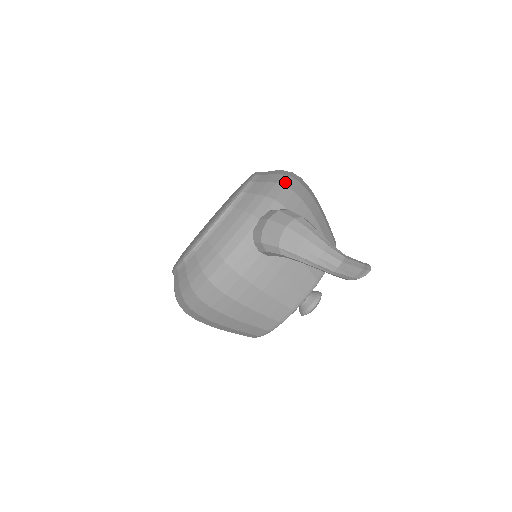
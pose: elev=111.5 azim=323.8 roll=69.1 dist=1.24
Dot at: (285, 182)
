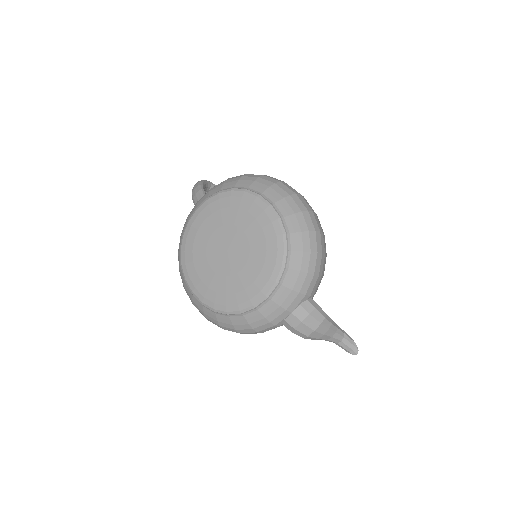
Dot at: (314, 268)
